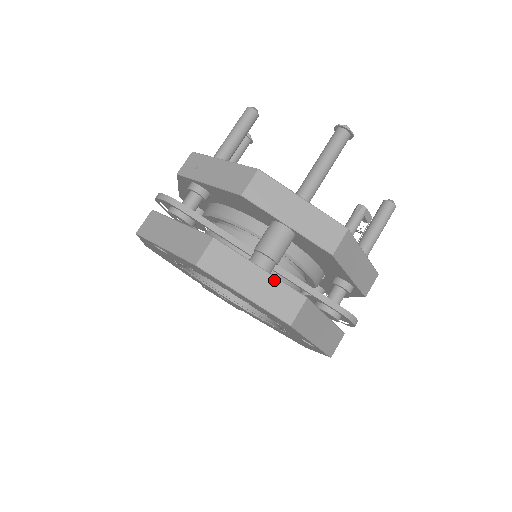
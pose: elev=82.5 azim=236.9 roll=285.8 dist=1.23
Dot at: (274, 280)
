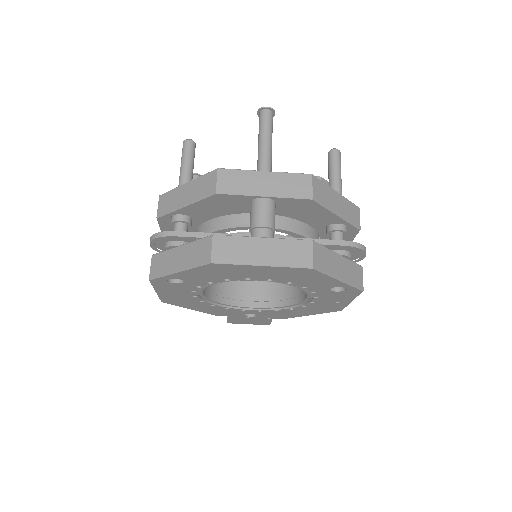
Dot at: (279, 241)
